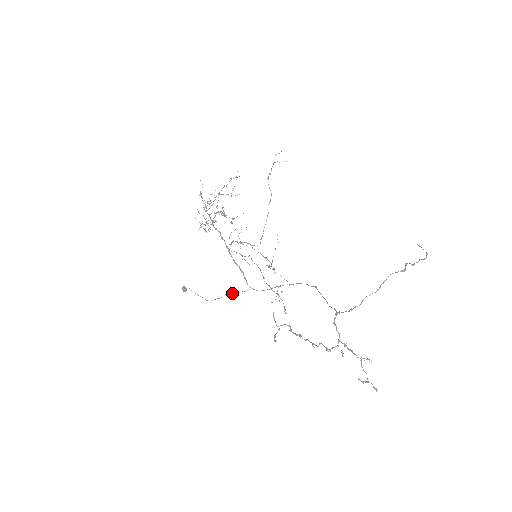
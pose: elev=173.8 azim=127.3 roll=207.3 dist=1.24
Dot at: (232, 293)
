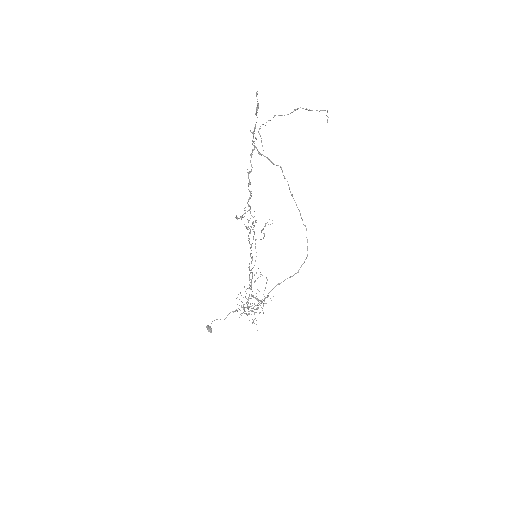
Dot at: occluded
